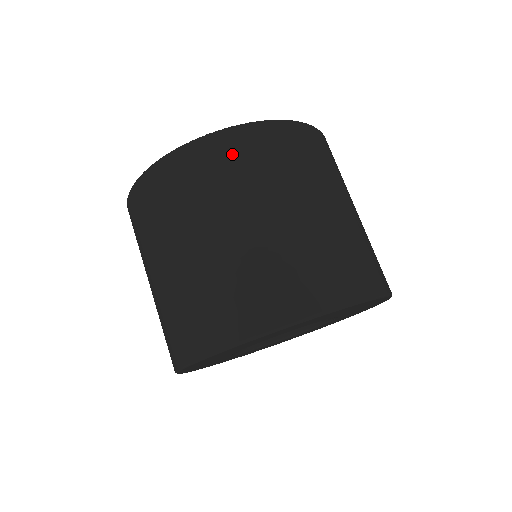
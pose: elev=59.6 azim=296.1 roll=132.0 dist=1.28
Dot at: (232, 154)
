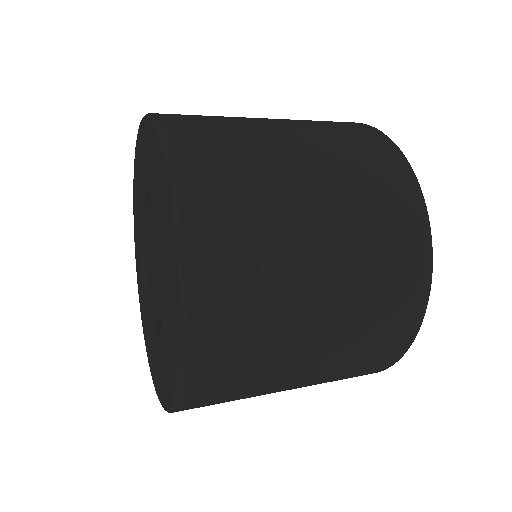
Dot at: (223, 364)
